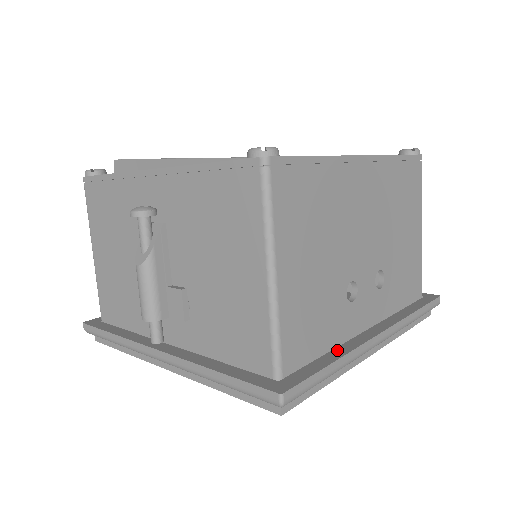
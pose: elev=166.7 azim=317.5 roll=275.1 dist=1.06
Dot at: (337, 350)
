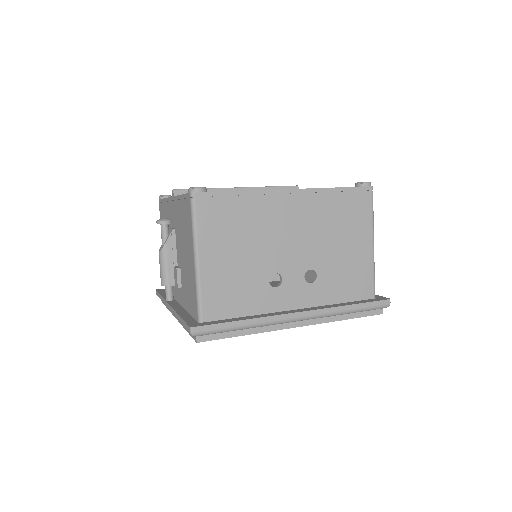
Dot at: (255, 316)
